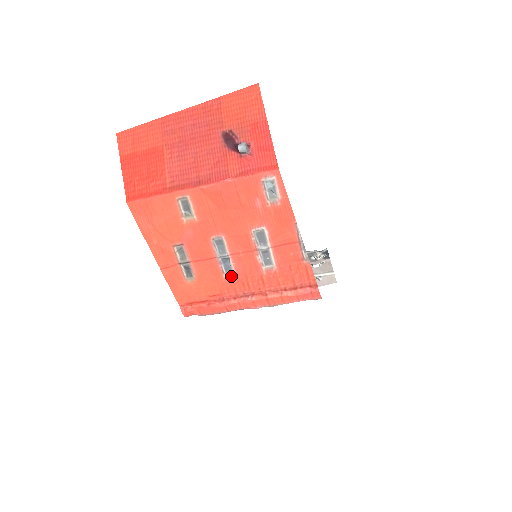
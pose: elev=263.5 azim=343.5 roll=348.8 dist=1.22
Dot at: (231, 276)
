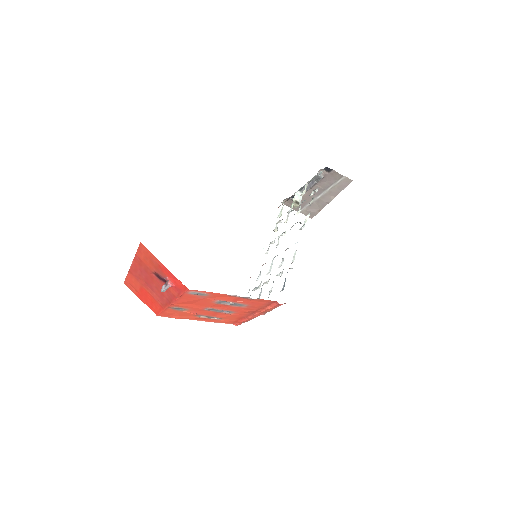
Dot at: (234, 313)
